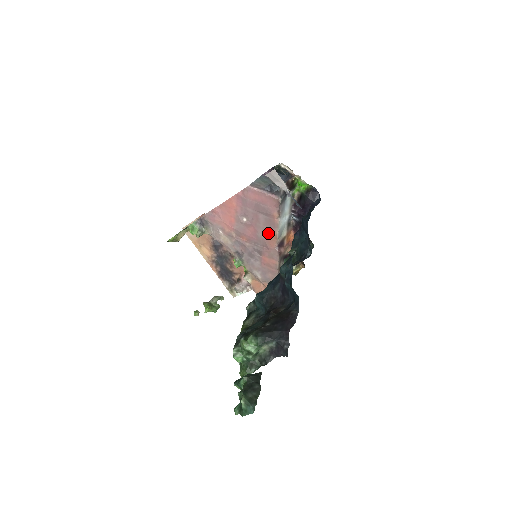
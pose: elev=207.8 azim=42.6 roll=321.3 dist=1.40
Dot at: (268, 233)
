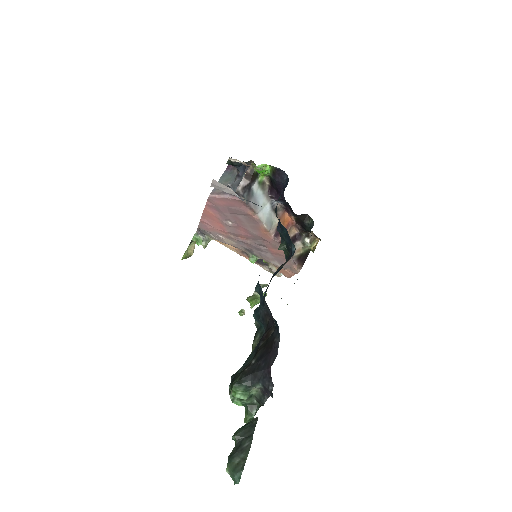
Dot at: (257, 229)
